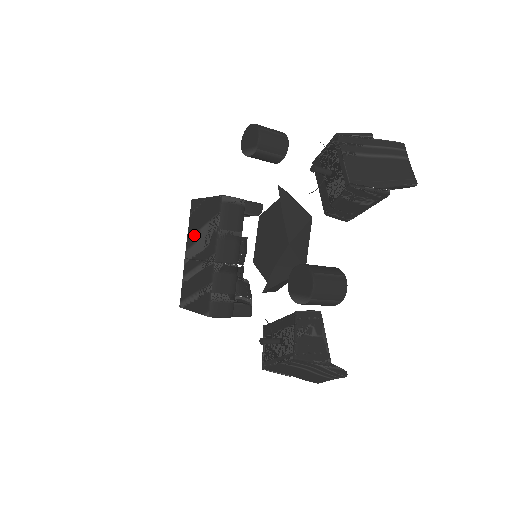
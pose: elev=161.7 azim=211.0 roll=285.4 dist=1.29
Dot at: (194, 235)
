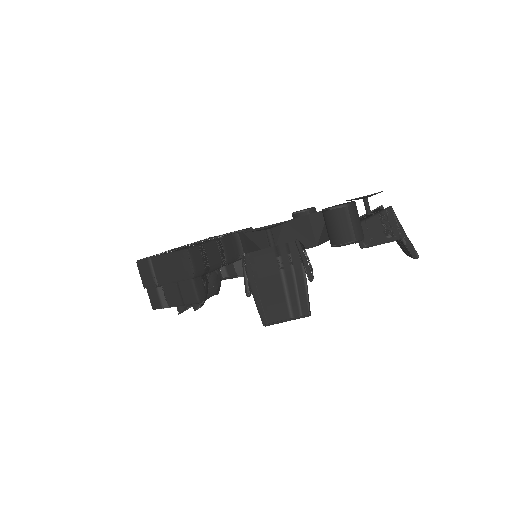
Dot at: (199, 241)
